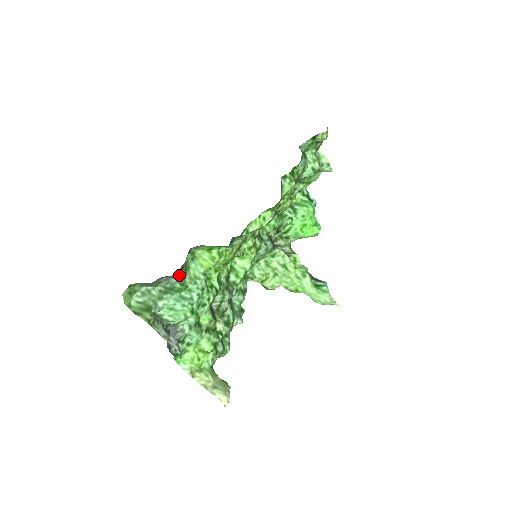
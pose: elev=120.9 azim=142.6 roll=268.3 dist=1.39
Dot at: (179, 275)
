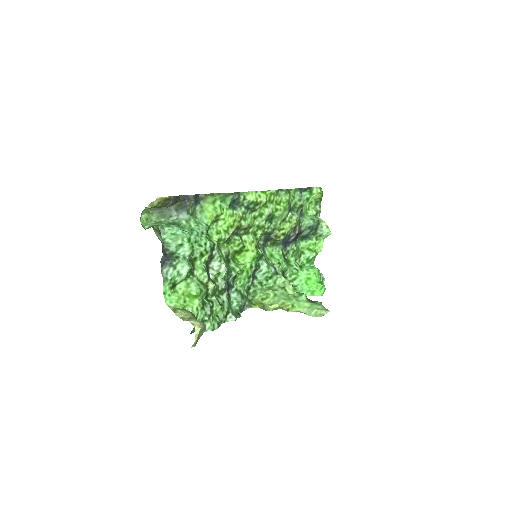
Dot at: (187, 210)
